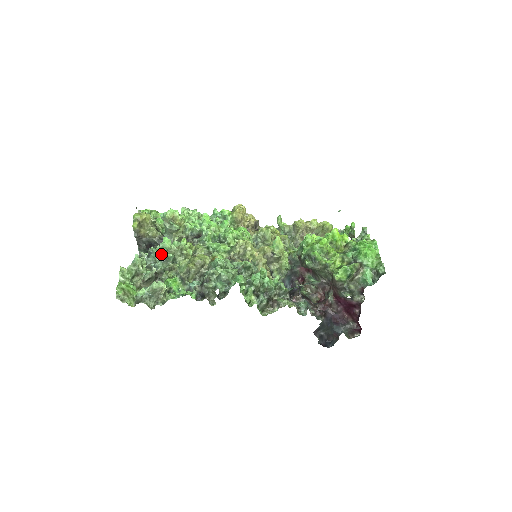
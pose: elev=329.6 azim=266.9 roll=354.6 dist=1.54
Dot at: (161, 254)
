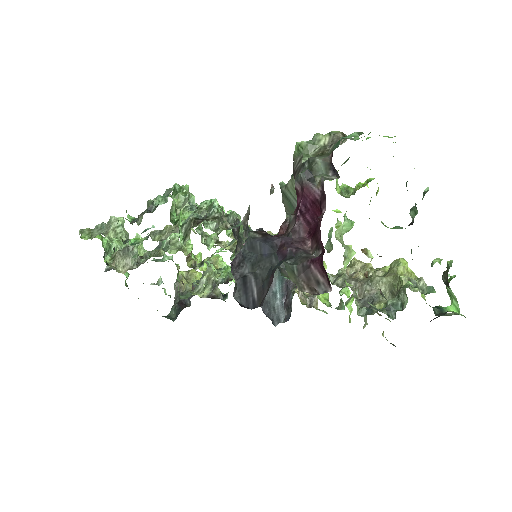
Dot at: (161, 242)
